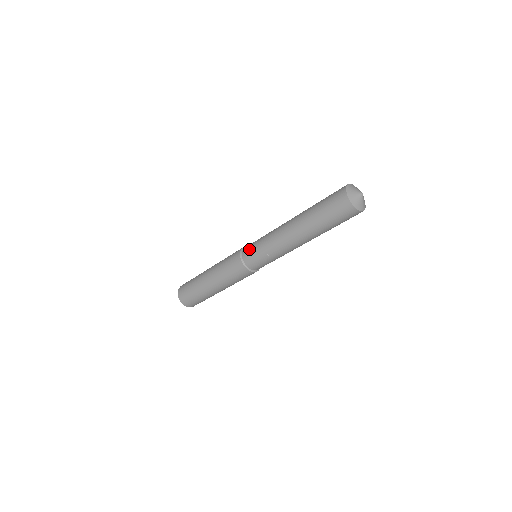
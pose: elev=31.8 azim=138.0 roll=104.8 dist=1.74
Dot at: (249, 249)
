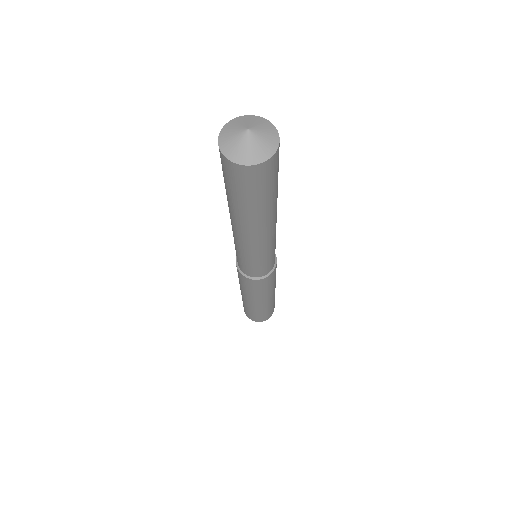
Dot at: occluded
